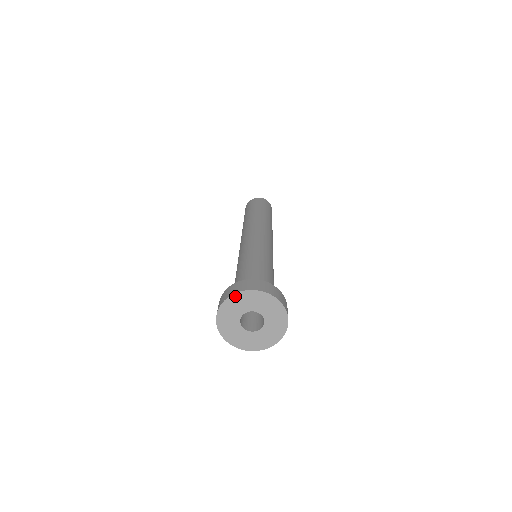
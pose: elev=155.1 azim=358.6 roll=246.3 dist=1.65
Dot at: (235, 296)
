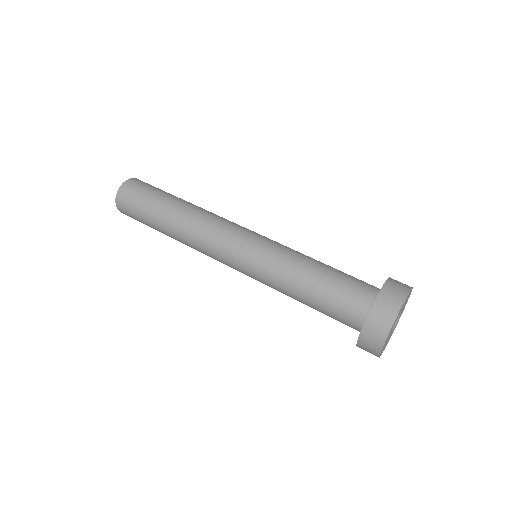
Dot at: occluded
